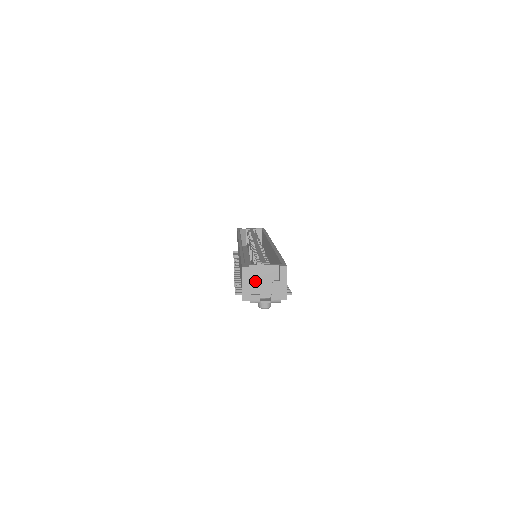
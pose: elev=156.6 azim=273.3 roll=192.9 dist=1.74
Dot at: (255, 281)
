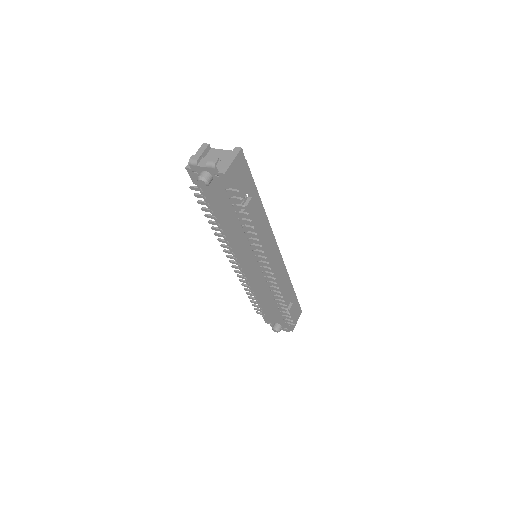
Dot at: occluded
